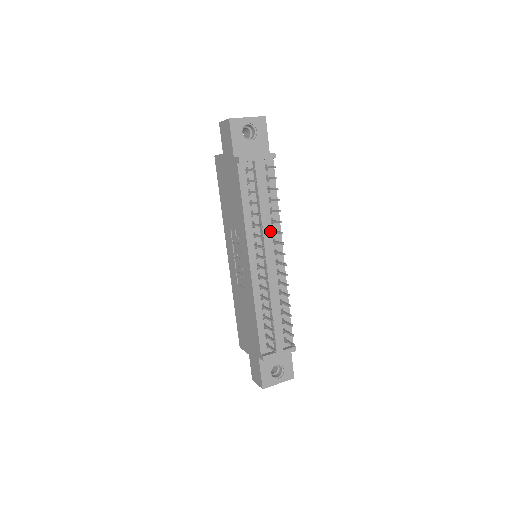
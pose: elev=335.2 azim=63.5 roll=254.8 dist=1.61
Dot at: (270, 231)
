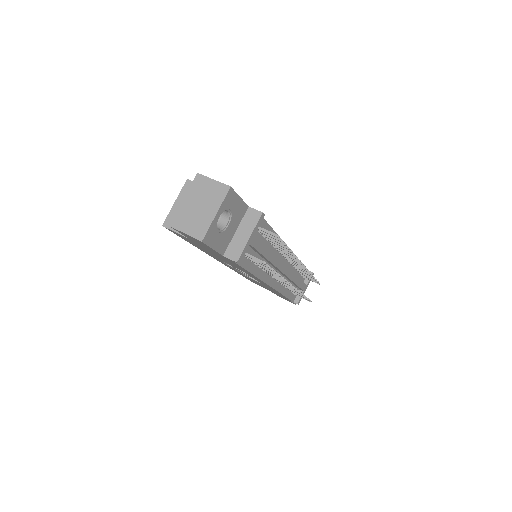
Dot at: (275, 252)
